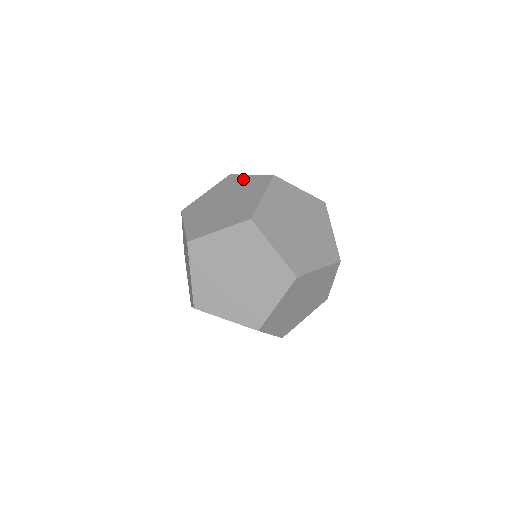
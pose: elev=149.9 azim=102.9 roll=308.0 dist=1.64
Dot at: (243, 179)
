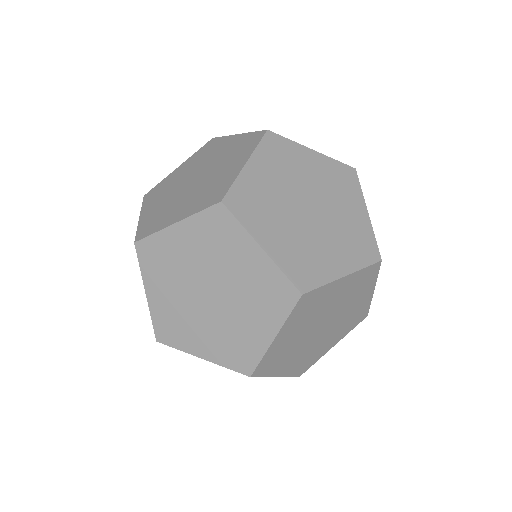
Dot at: (226, 142)
